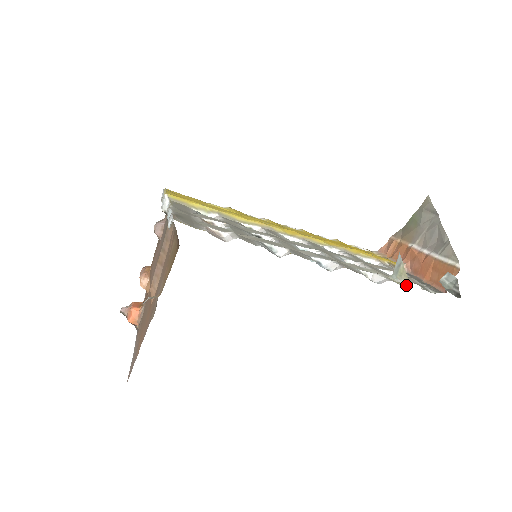
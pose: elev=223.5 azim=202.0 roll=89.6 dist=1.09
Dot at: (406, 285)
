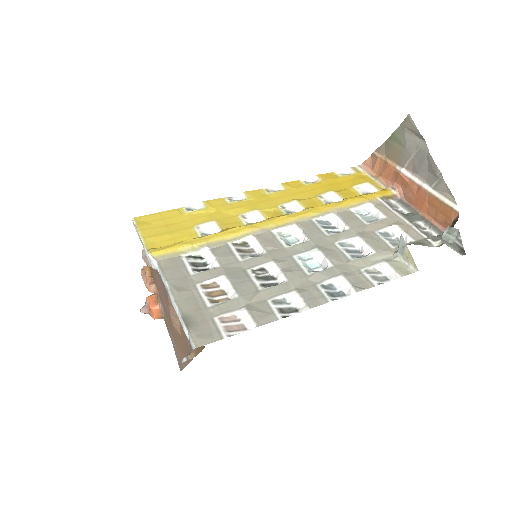
Dot at: (415, 271)
